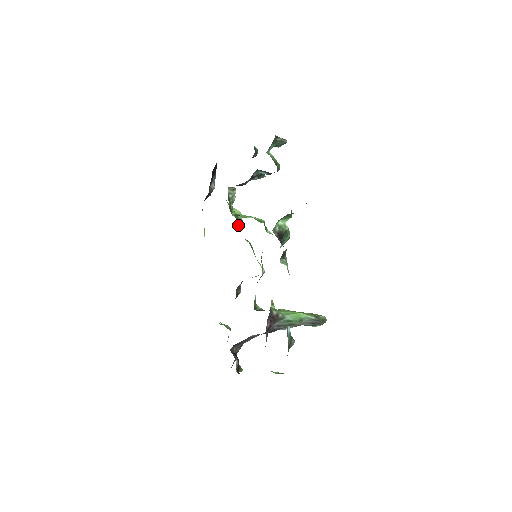
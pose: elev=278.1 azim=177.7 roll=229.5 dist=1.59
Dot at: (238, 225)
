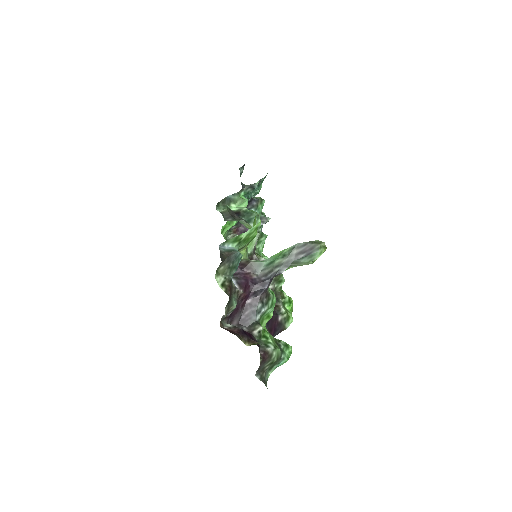
Dot at: occluded
